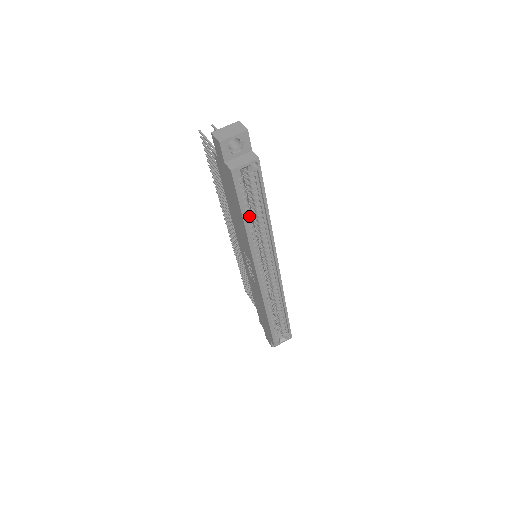
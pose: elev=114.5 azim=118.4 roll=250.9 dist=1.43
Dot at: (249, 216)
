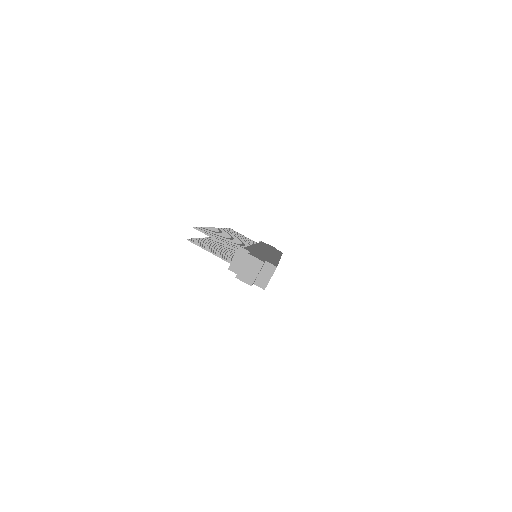
Dot at: occluded
